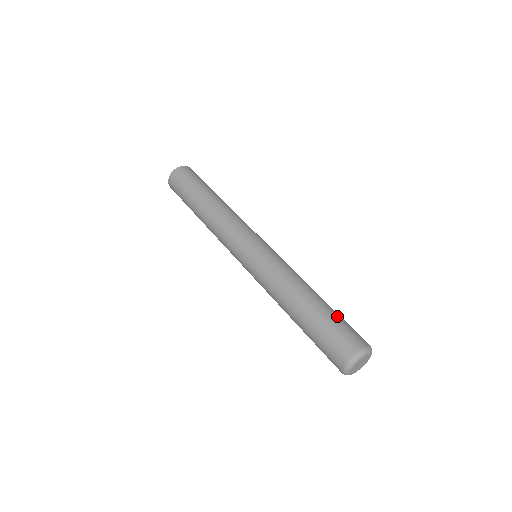
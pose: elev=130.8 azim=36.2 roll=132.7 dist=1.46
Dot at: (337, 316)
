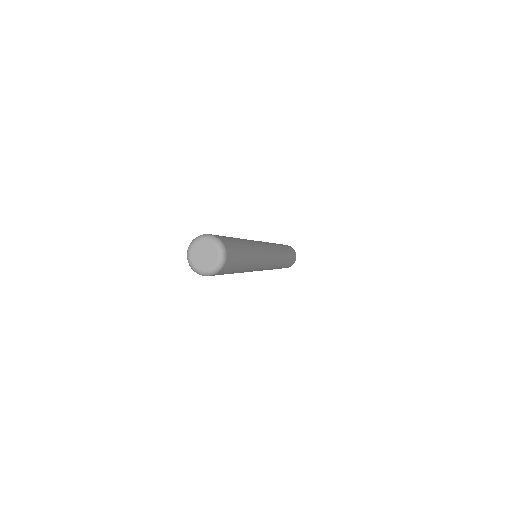
Dot at: occluded
